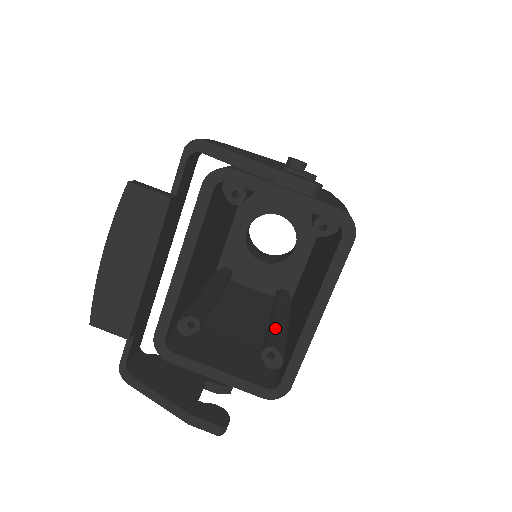
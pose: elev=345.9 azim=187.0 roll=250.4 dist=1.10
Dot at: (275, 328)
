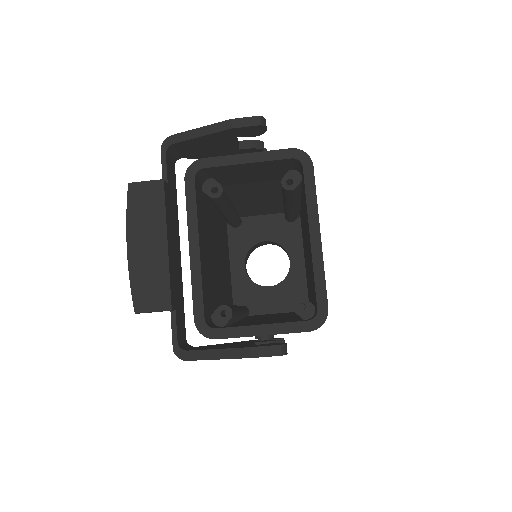
Dot at: occluded
